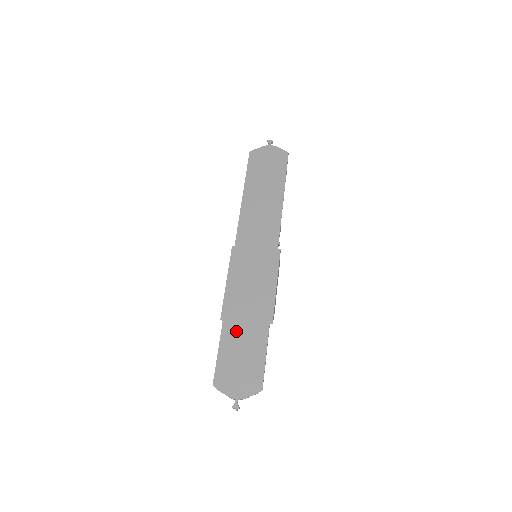
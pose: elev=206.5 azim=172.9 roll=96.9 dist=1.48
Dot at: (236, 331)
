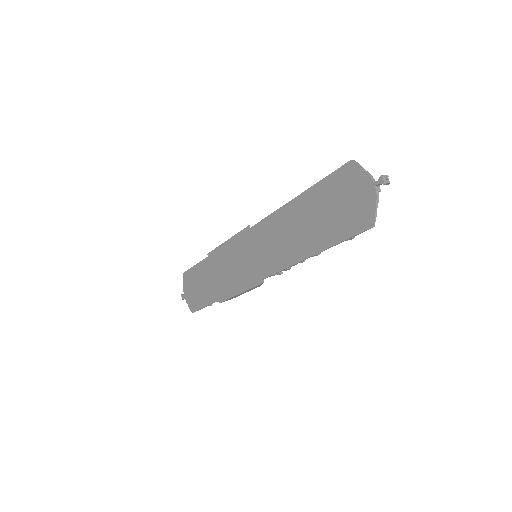
Dot at: (207, 273)
